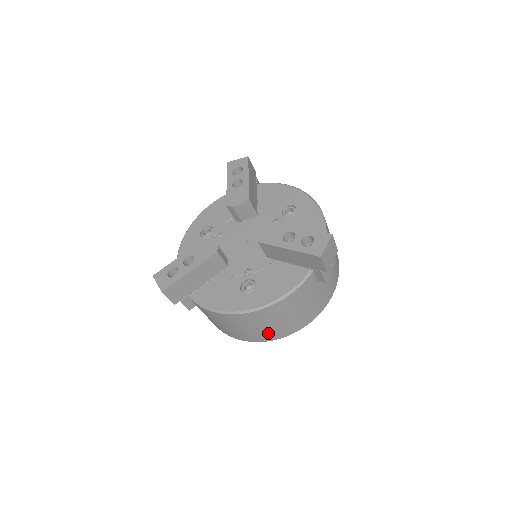
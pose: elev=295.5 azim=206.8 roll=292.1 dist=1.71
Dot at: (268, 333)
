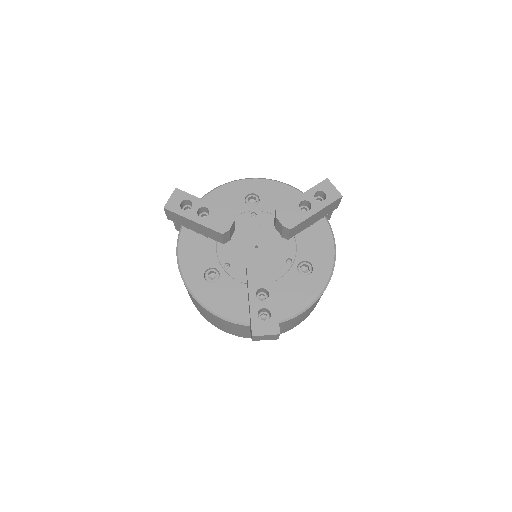
Dot at: occluded
